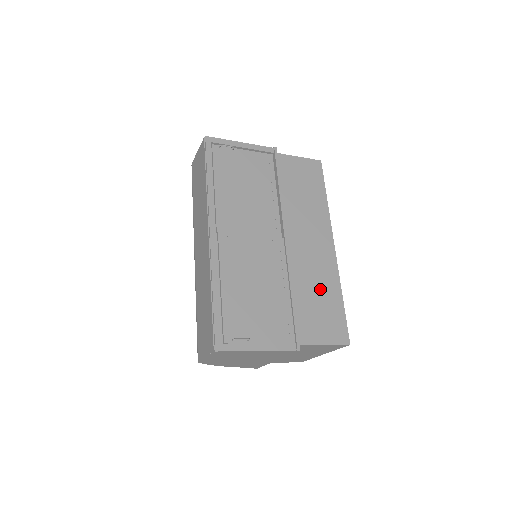
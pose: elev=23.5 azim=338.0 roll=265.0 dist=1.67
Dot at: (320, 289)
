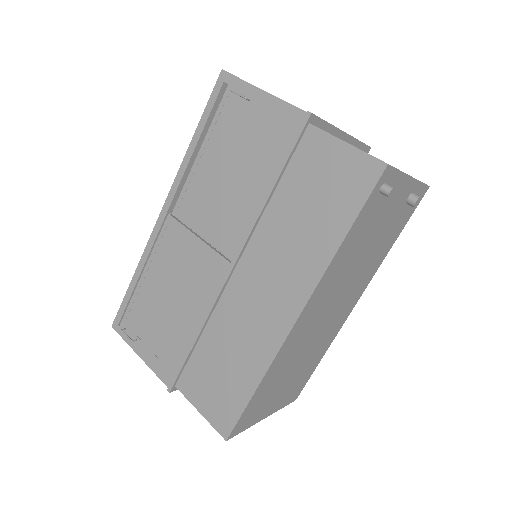
Dot at: (235, 355)
